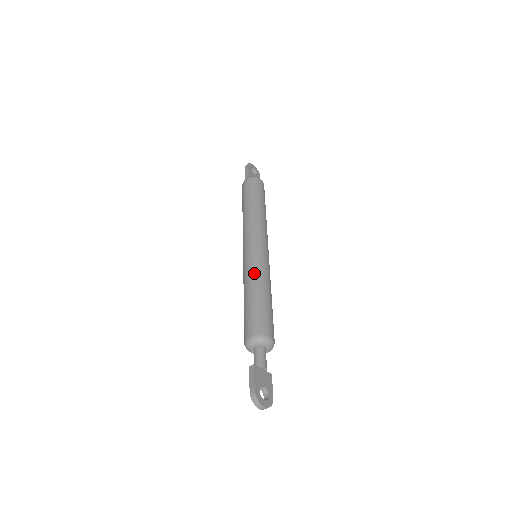
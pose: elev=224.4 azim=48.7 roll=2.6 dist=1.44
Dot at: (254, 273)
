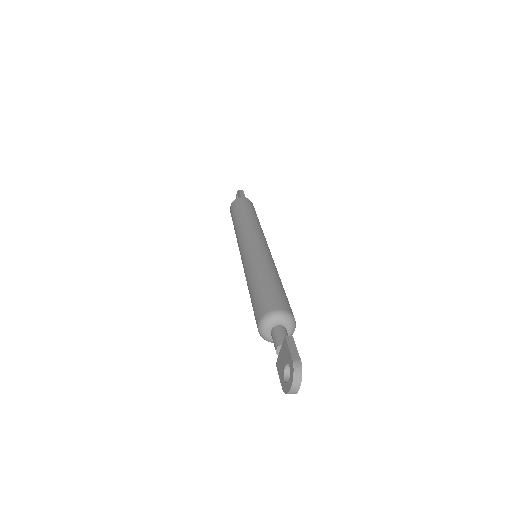
Dot at: (273, 264)
